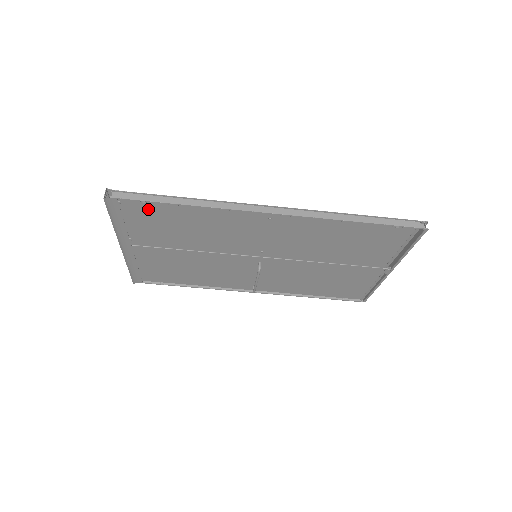
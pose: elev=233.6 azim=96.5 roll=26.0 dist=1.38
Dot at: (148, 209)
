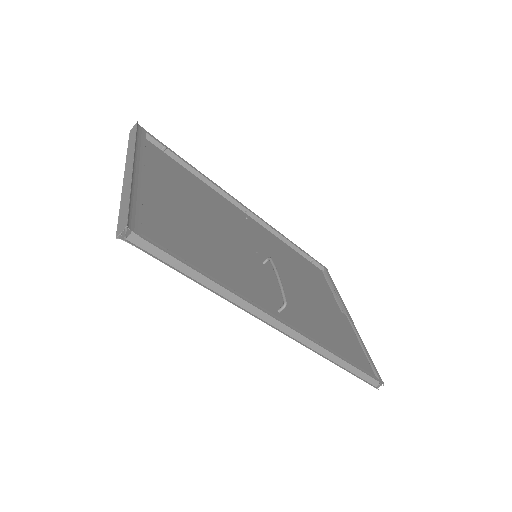
Dot at: (167, 239)
